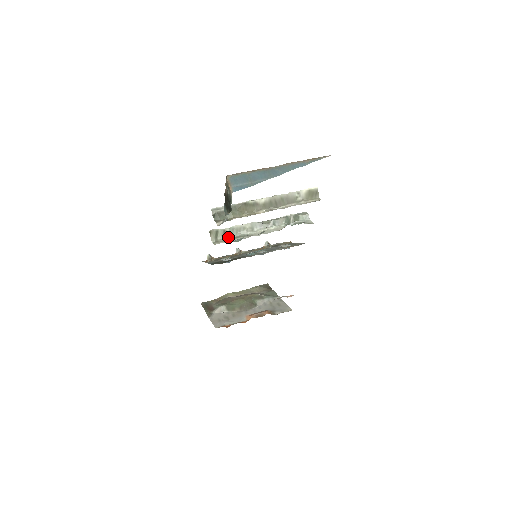
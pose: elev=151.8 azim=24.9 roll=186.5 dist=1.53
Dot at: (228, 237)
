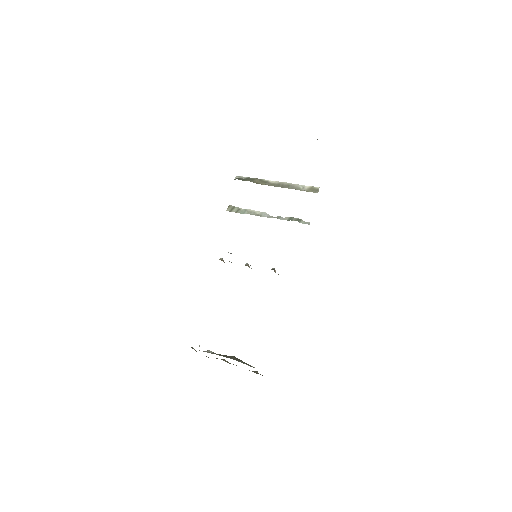
Dot at: occluded
